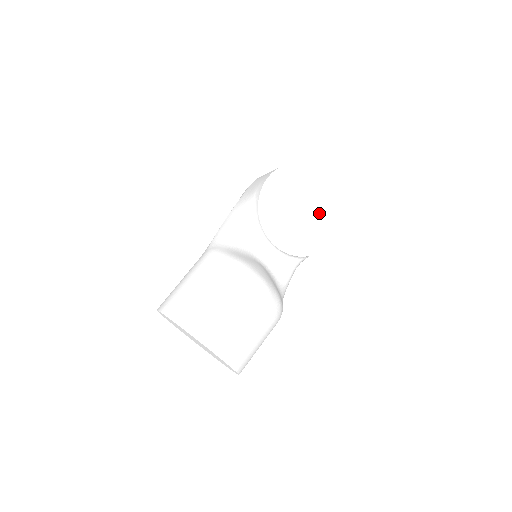
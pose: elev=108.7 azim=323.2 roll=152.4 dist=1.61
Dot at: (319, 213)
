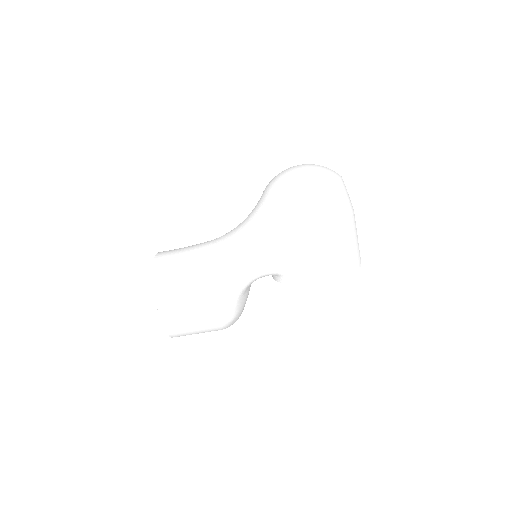
Dot at: occluded
